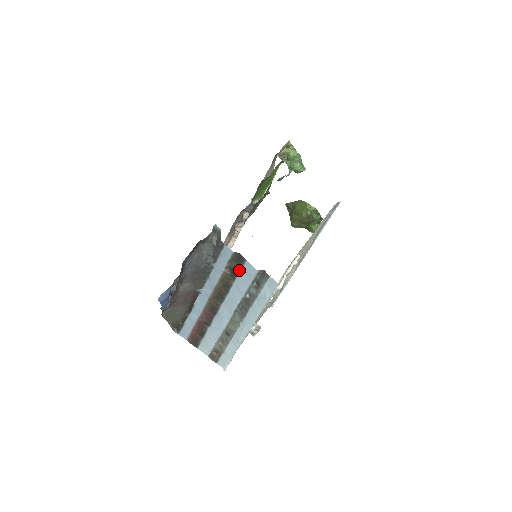
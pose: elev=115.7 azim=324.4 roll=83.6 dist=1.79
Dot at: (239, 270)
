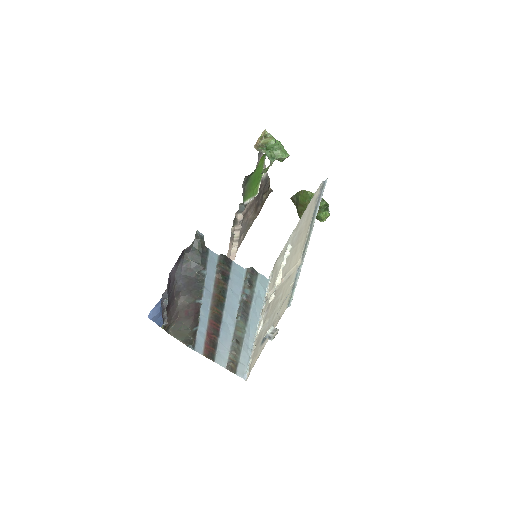
Dot at: (229, 272)
